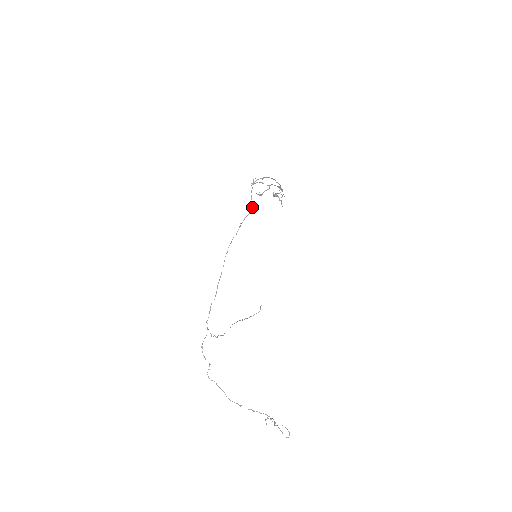
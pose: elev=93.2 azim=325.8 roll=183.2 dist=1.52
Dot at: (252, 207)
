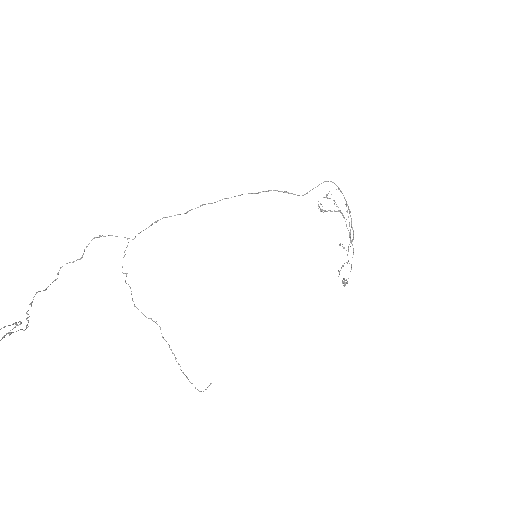
Dot at: occluded
